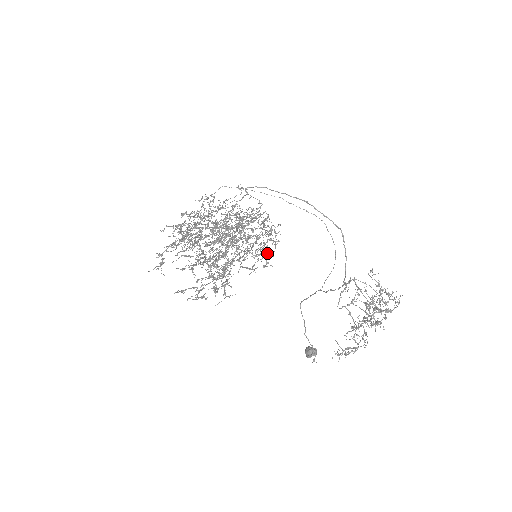
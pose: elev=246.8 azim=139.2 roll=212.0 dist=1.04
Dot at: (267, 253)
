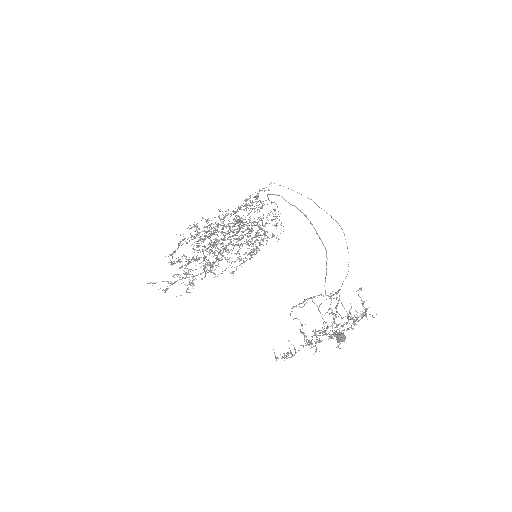
Dot at: occluded
